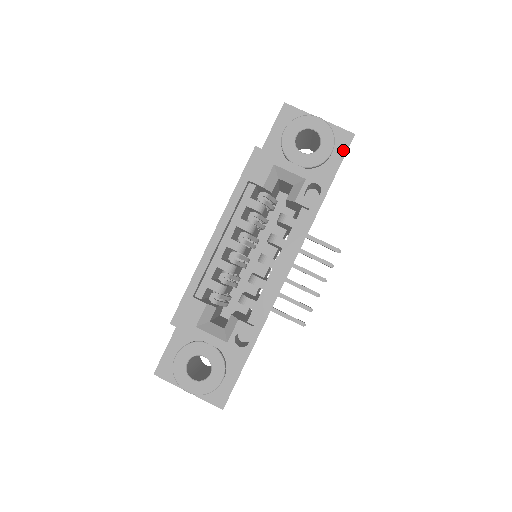
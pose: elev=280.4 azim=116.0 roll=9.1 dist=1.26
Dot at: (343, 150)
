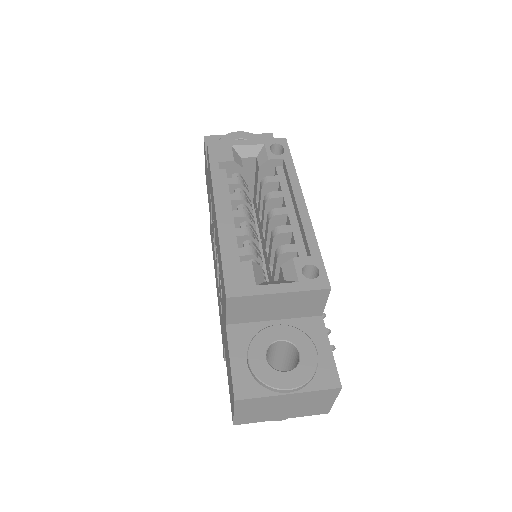
Dot at: occluded
